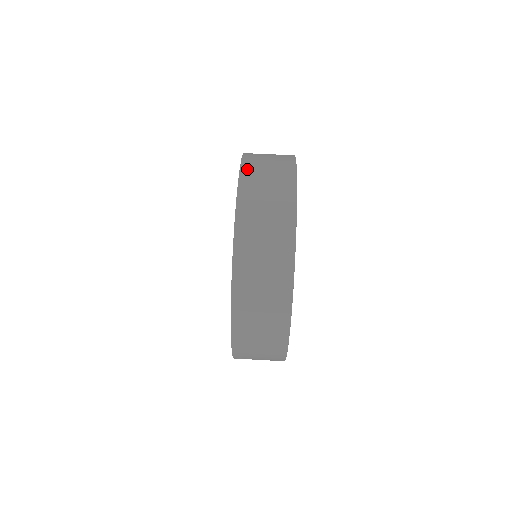
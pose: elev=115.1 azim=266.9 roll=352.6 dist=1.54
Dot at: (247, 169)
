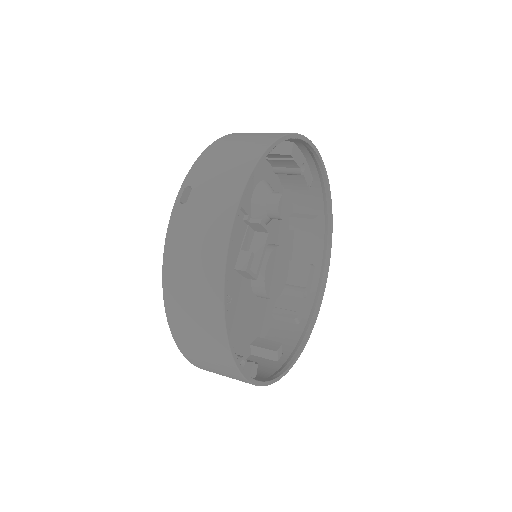
Dot at: (291, 192)
